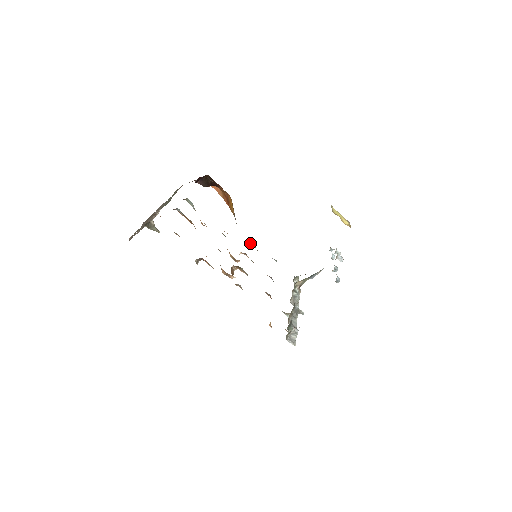
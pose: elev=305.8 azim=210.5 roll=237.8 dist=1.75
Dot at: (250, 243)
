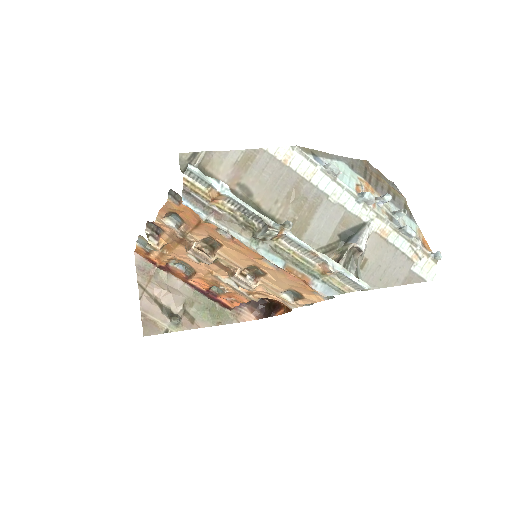
Dot at: (294, 302)
